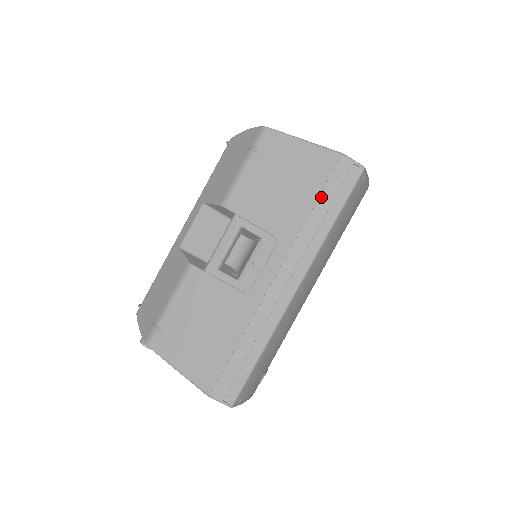
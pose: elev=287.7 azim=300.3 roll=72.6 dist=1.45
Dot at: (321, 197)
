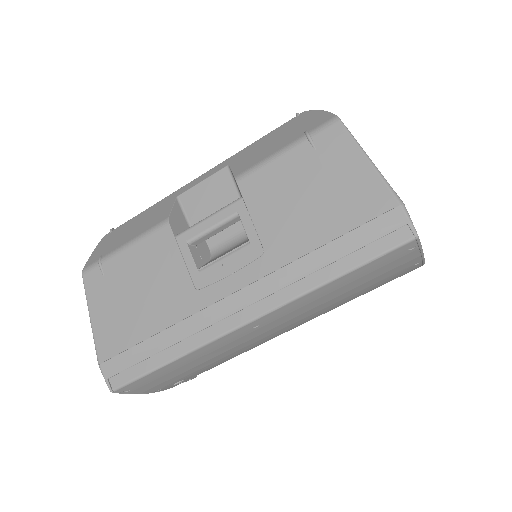
Dot at: (342, 238)
